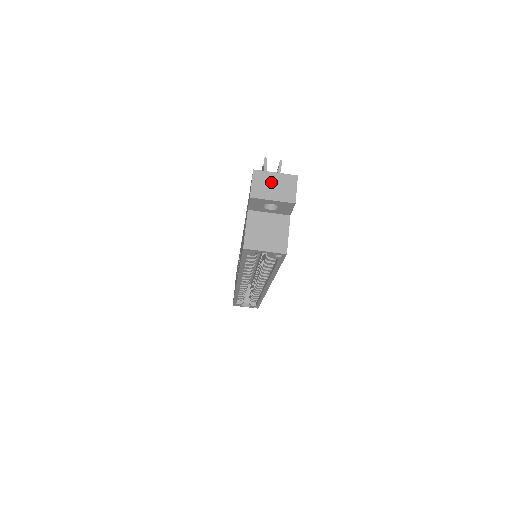
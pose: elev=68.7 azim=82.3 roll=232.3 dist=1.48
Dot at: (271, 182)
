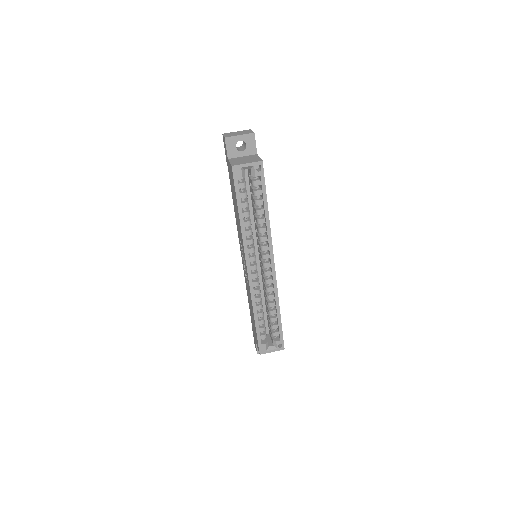
Dot at: (235, 133)
